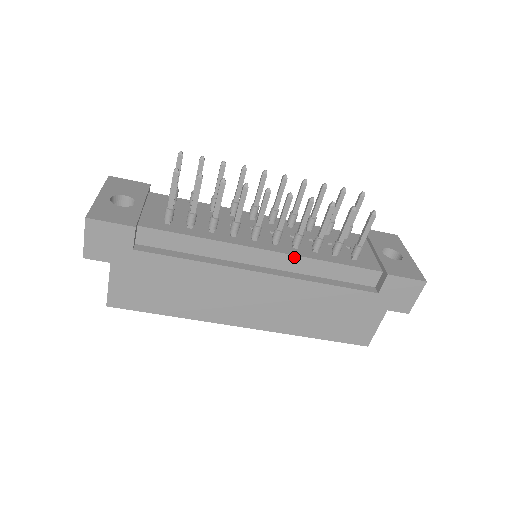
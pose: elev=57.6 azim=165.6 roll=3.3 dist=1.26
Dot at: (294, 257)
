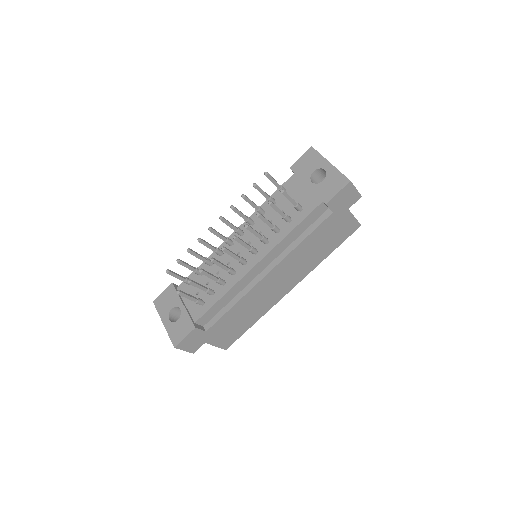
Dot at: (272, 251)
